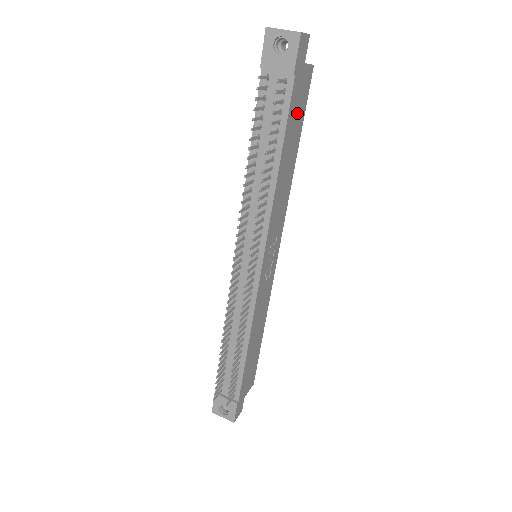
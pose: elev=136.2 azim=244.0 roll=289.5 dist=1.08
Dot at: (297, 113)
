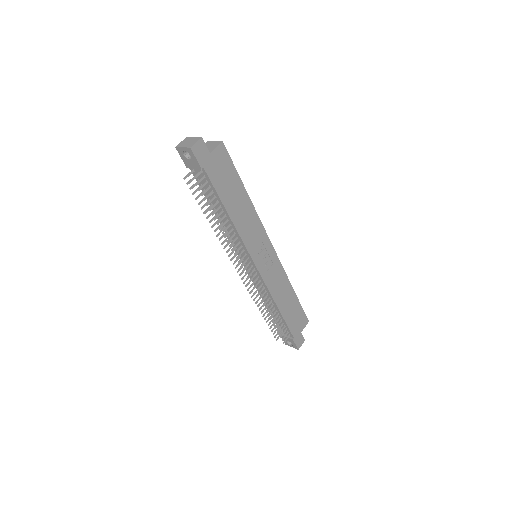
Dot at: (225, 177)
